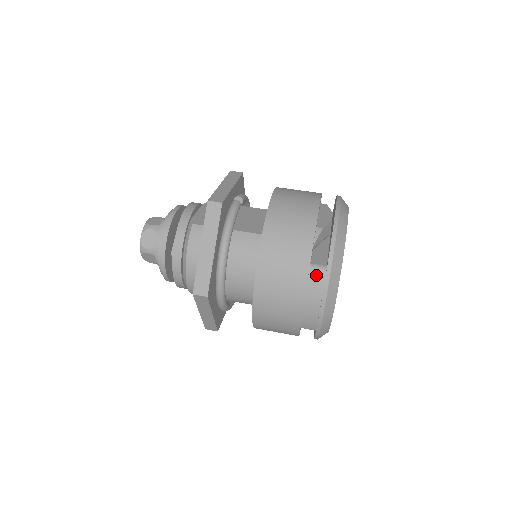
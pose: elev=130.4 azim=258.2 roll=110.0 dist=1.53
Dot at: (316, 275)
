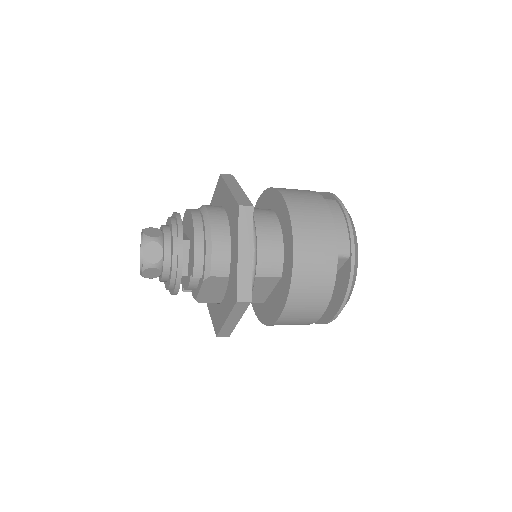
Dot at: (329, 201)
